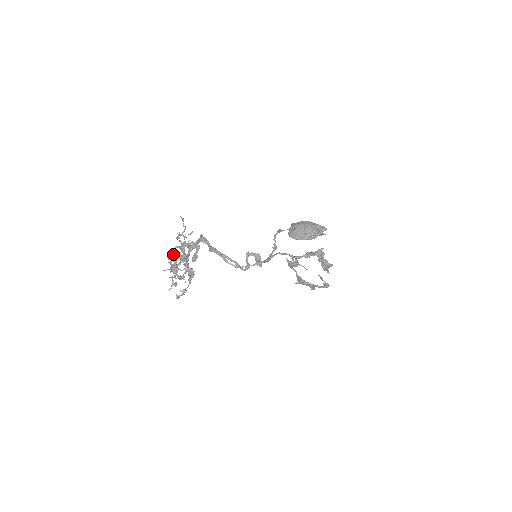
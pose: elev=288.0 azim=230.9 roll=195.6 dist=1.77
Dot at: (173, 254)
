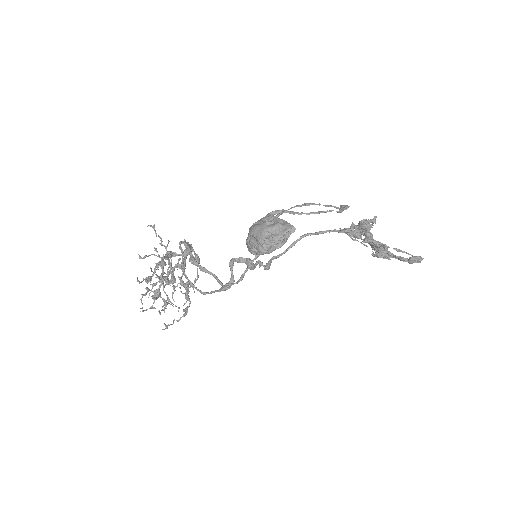
Dot at: (144, 279)
